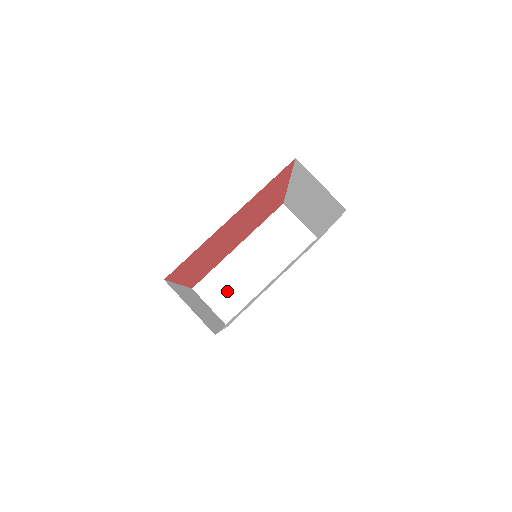
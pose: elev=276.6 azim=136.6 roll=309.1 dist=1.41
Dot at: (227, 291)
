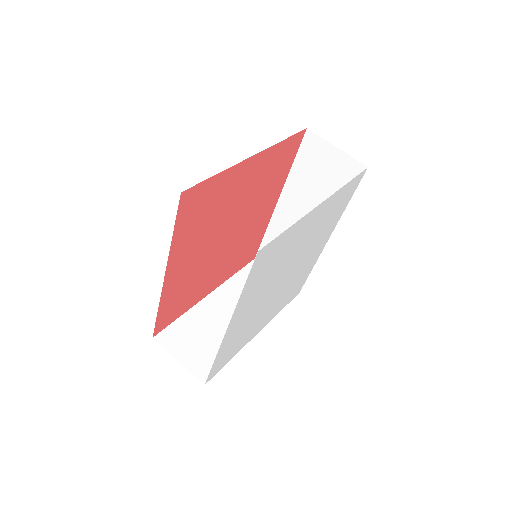
Dot at: (200, 342)
